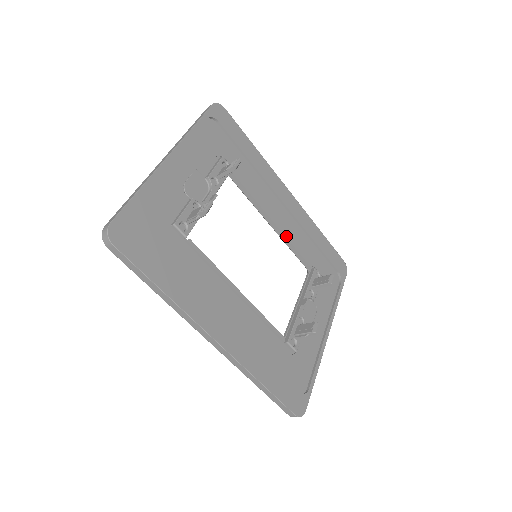
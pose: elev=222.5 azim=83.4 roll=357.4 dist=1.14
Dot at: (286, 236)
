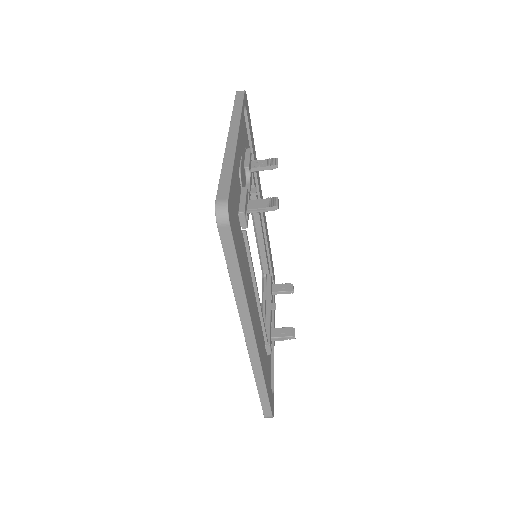
Dot at: occluded
